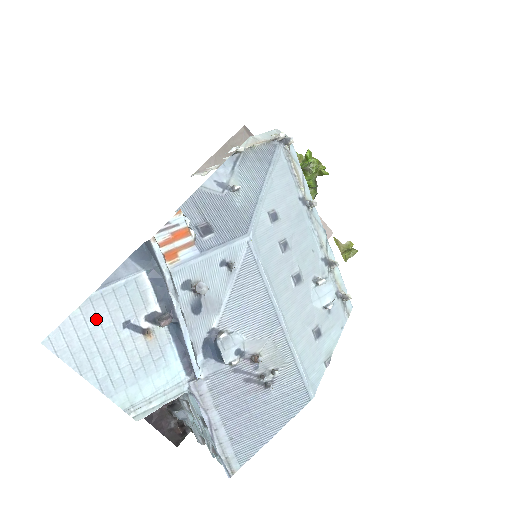
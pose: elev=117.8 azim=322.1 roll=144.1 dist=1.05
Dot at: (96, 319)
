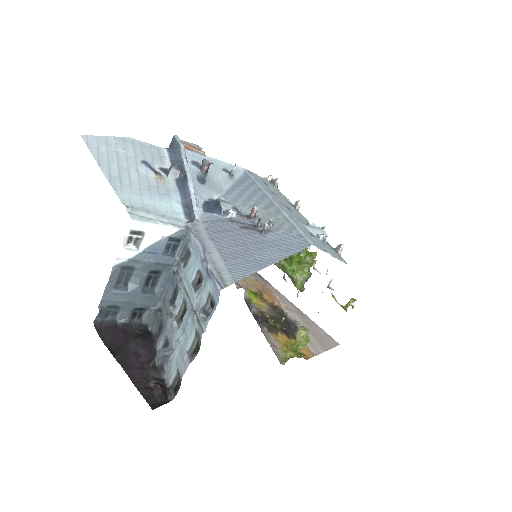
Dot at: (124, 148)
